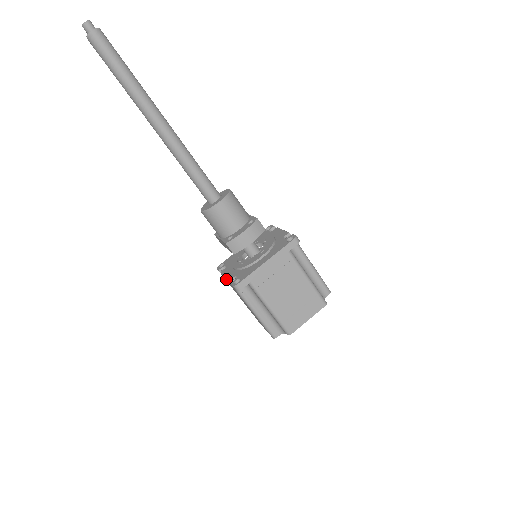
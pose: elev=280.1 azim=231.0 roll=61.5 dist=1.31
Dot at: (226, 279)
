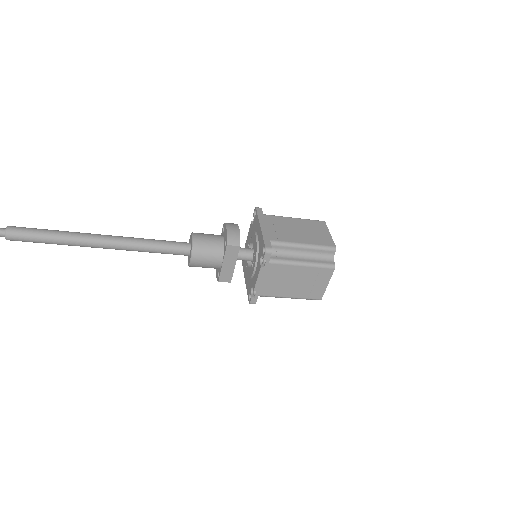
Dot at: (259, 275)
